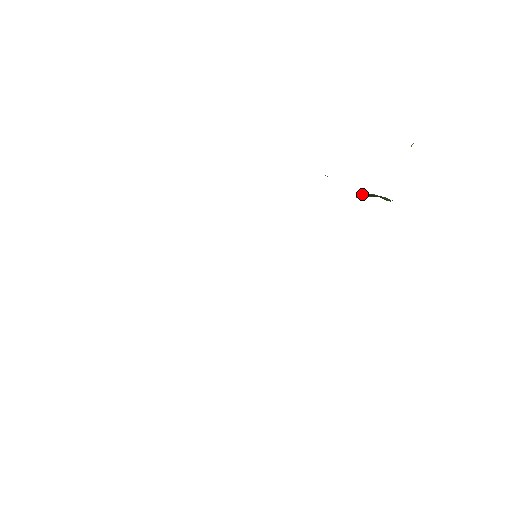
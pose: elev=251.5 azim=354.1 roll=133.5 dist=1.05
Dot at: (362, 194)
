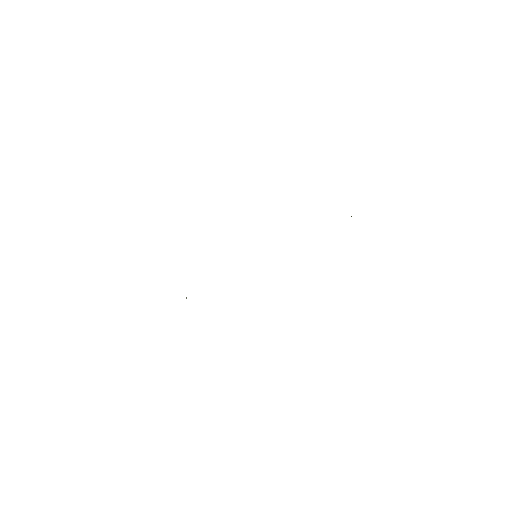
Dot at: occluded
